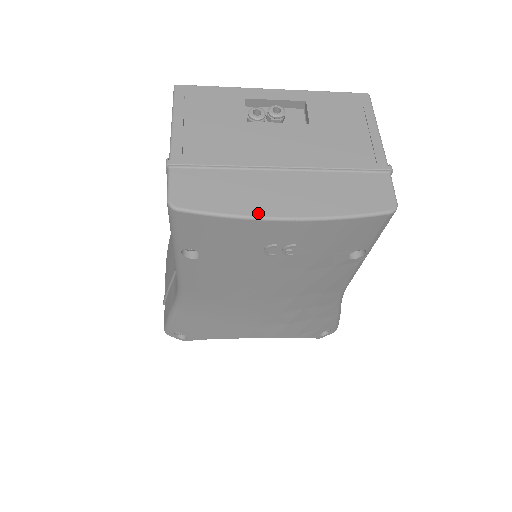
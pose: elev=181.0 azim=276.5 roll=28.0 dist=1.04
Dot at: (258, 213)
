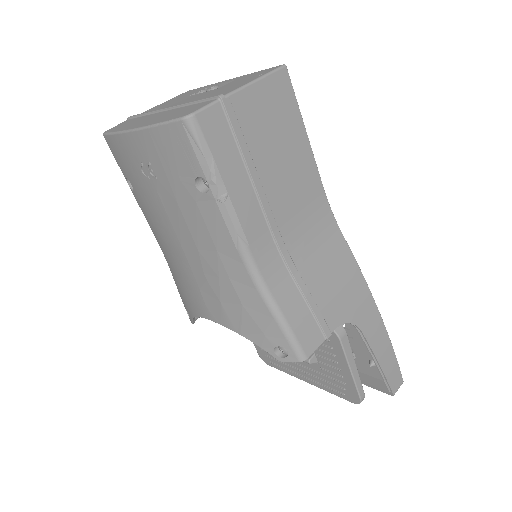
Dot at: (124, 129)
